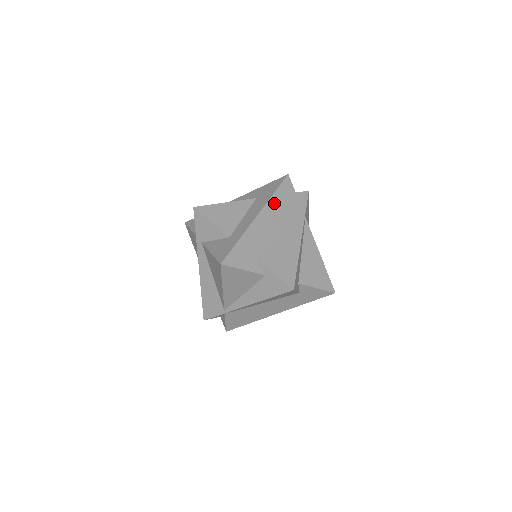
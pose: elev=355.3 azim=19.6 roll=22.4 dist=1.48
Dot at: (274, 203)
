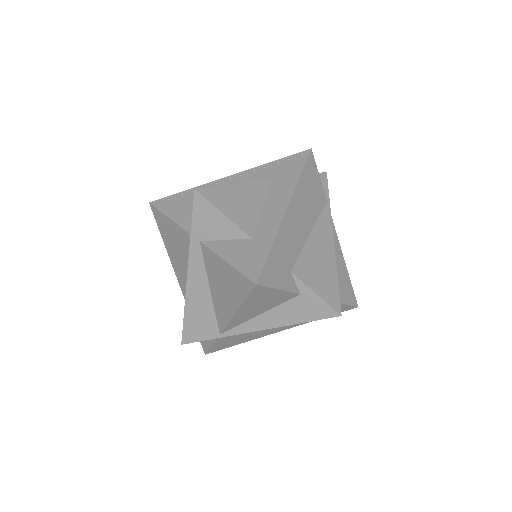
Dot at: (301, 189)
